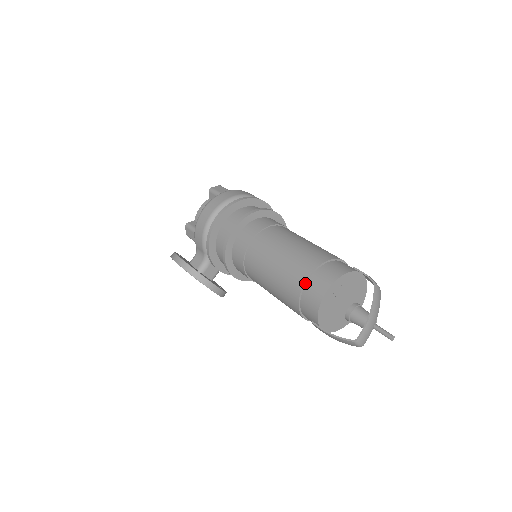
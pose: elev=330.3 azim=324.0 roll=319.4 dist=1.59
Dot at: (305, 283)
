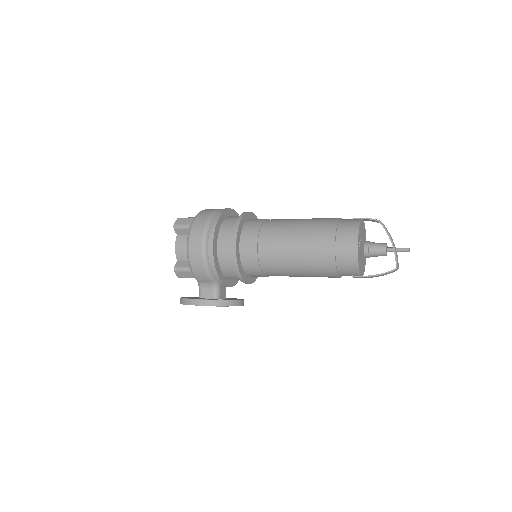
Dot at: (335, 253)
